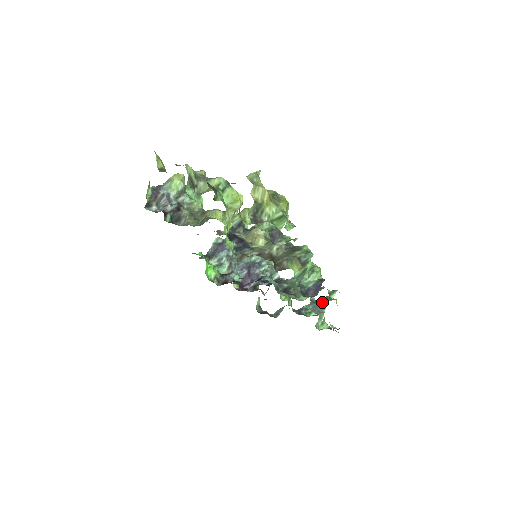
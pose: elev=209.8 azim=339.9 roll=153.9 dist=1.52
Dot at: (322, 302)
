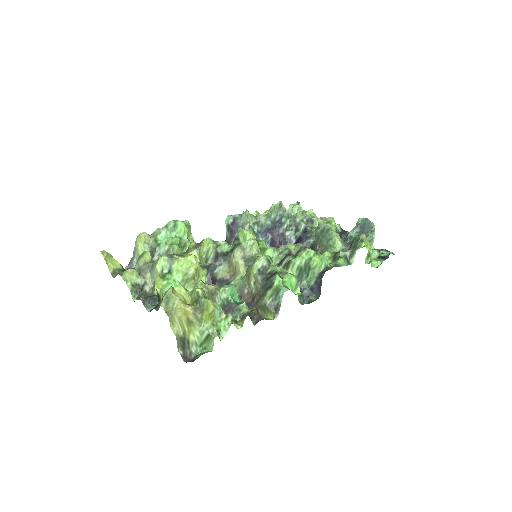
Dot at: occluded
